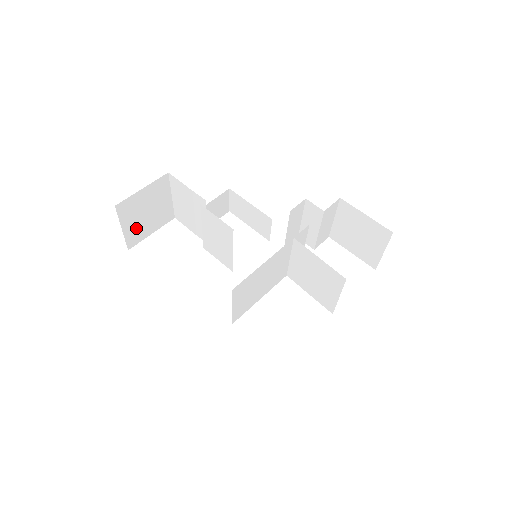
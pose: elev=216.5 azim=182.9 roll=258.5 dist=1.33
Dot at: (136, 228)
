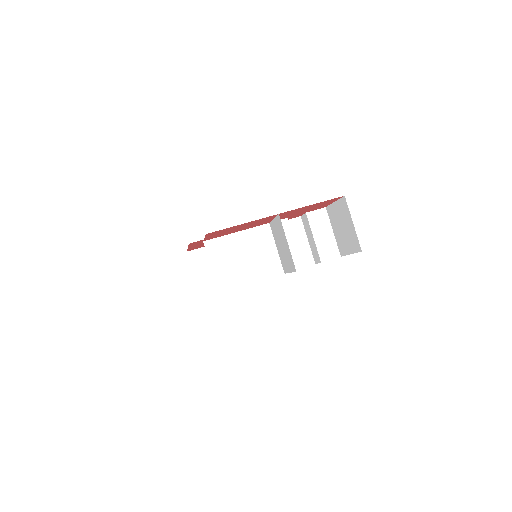
Dot at: (206, 279)
